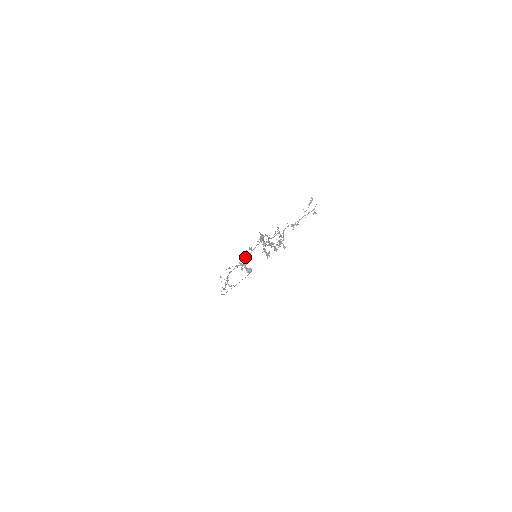
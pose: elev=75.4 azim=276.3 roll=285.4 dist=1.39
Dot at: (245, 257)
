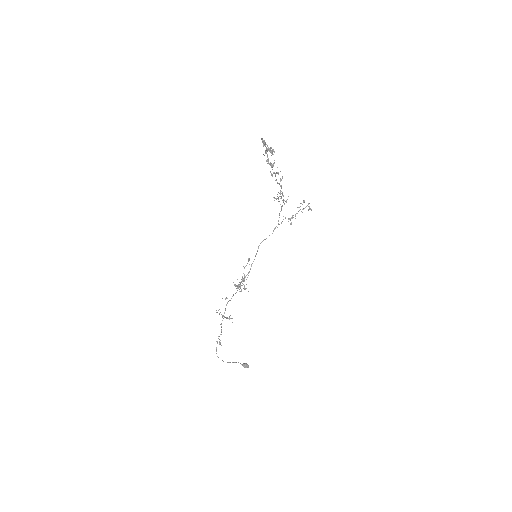
Dot at: occluded
